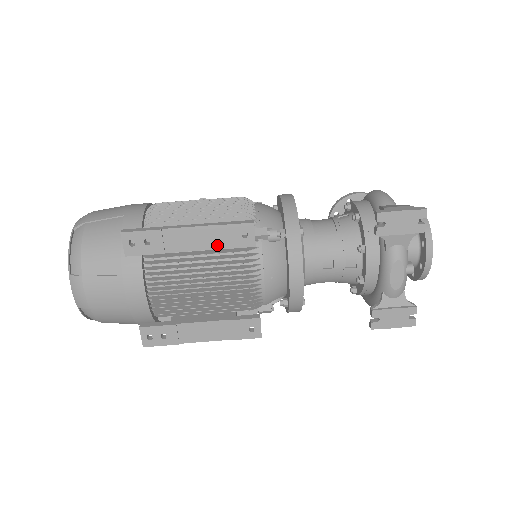
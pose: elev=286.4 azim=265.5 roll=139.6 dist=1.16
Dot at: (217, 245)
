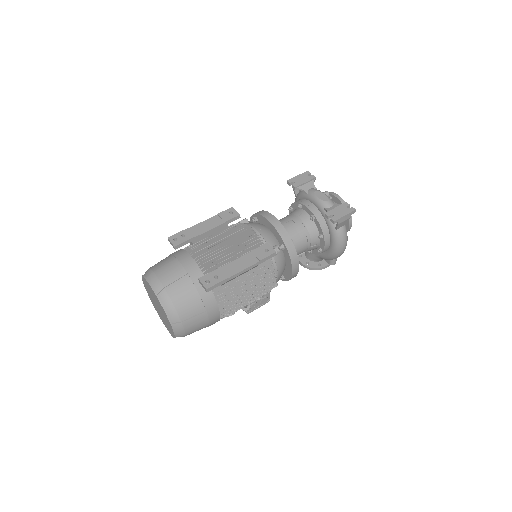
Dot at: (220, 223)
